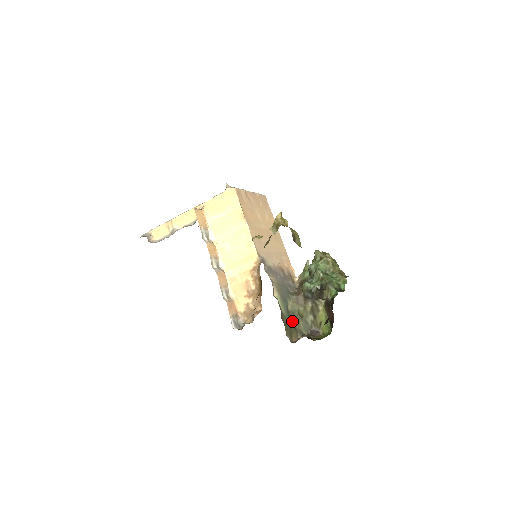
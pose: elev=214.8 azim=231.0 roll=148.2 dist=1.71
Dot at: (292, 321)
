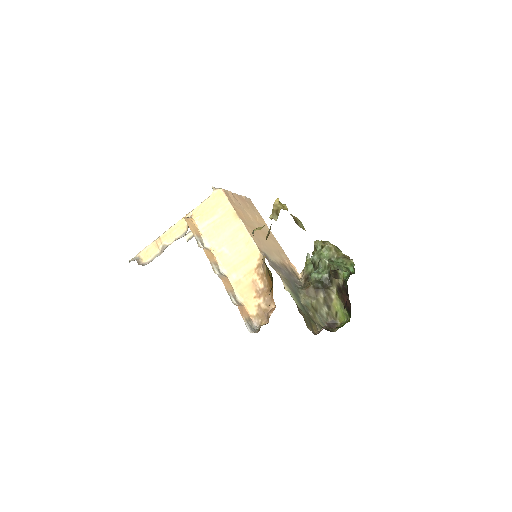
Dot at: (308, 314)
